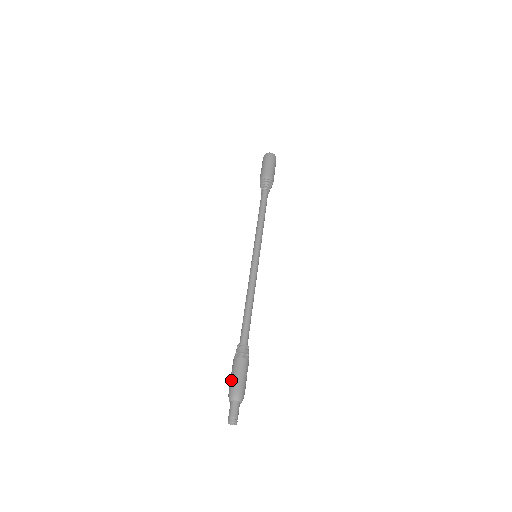
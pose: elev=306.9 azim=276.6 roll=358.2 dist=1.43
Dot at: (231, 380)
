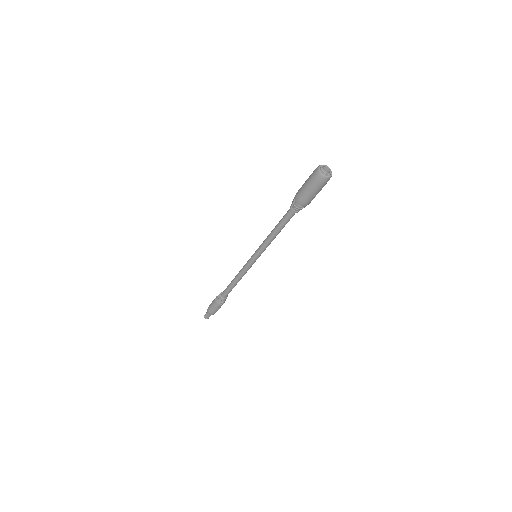
Dot at: (210, 305)
